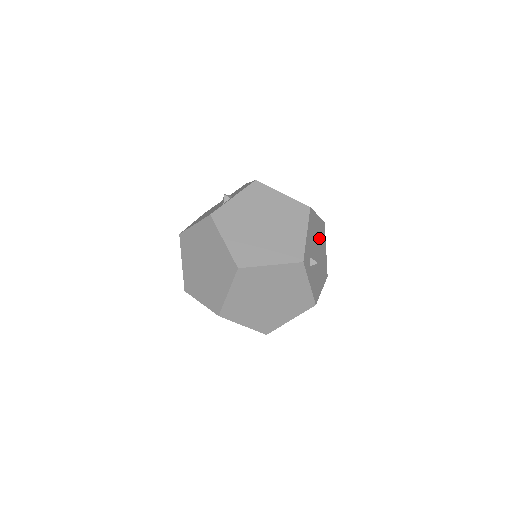
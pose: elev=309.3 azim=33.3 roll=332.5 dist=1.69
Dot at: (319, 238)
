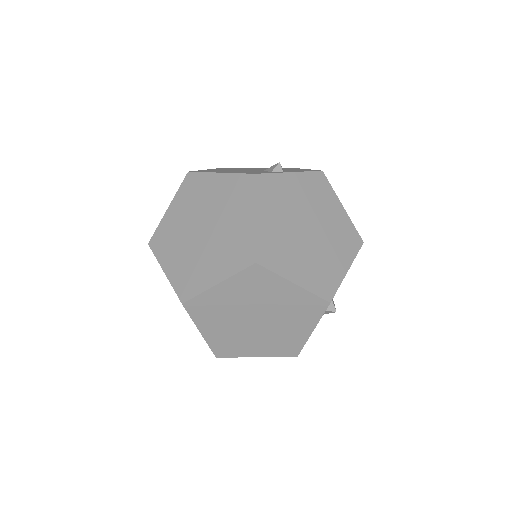
Dot at: occluded
